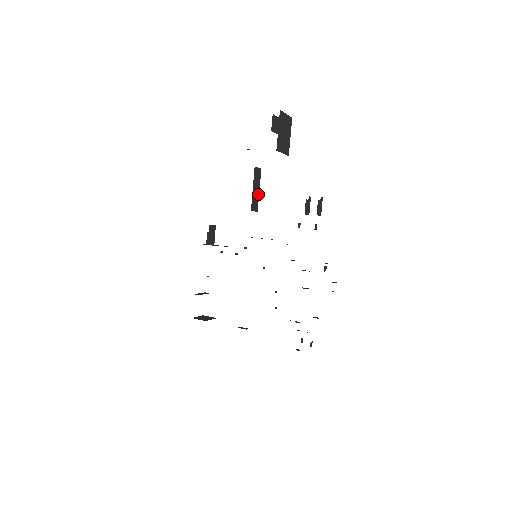
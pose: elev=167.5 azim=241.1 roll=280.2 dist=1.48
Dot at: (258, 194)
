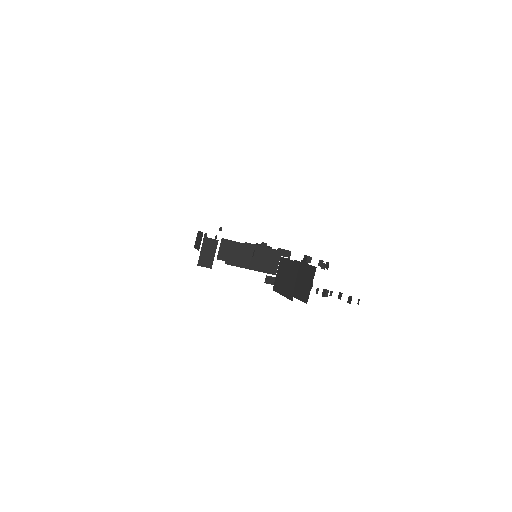
Dot at: occluded
